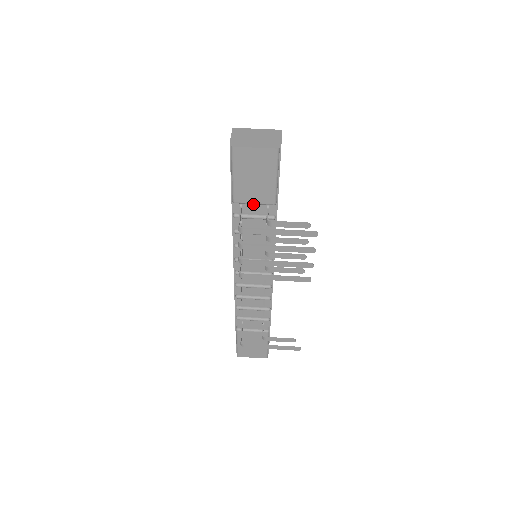
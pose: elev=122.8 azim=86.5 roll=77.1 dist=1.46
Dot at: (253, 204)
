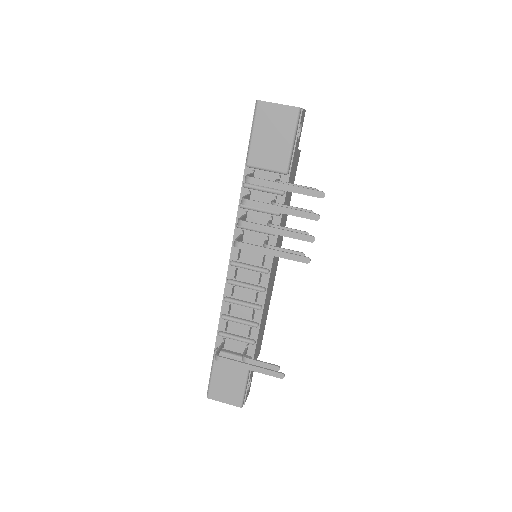
Dot at: (265, 174)
